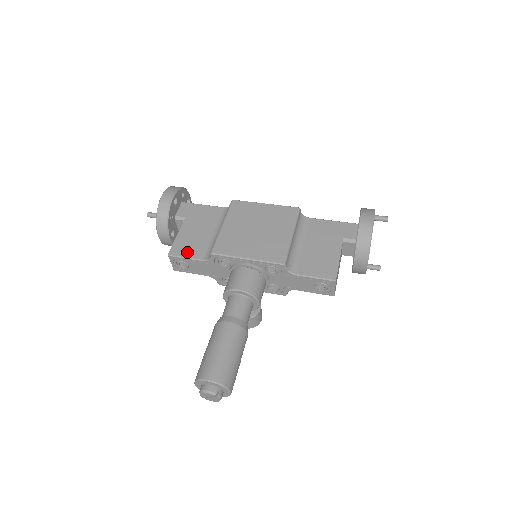
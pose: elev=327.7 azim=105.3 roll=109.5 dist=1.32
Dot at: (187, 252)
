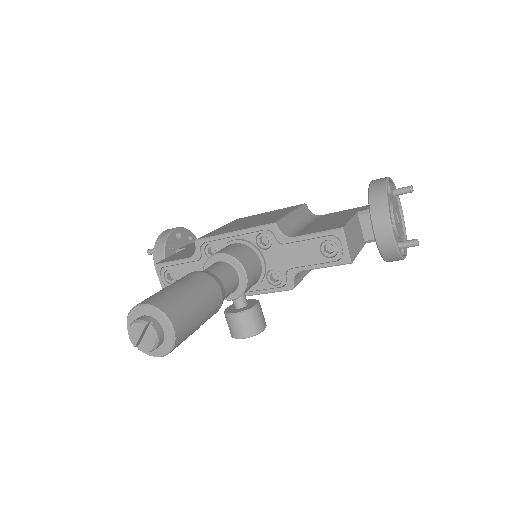
Dot at: (175, 258)
